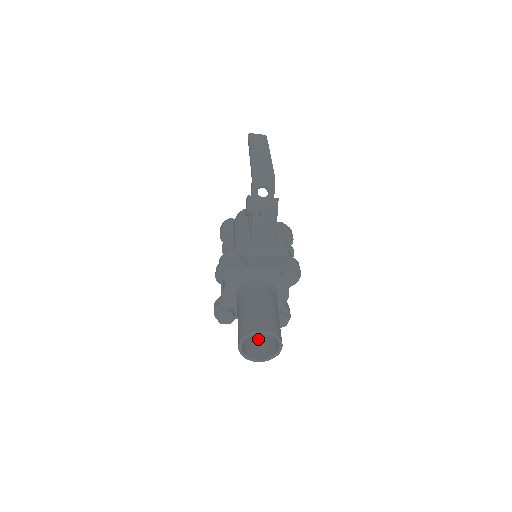
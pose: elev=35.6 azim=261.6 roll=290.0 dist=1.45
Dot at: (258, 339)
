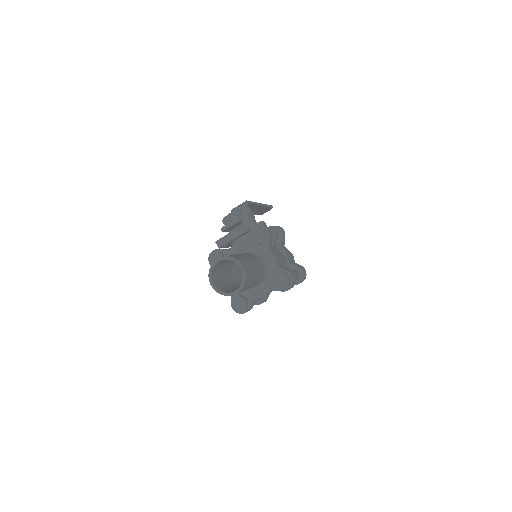
Dot at: occluded
